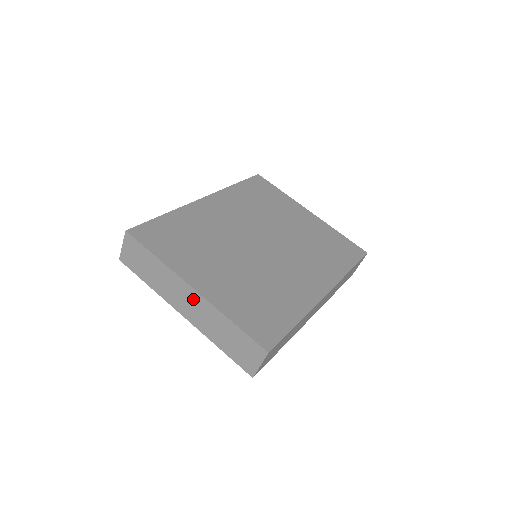
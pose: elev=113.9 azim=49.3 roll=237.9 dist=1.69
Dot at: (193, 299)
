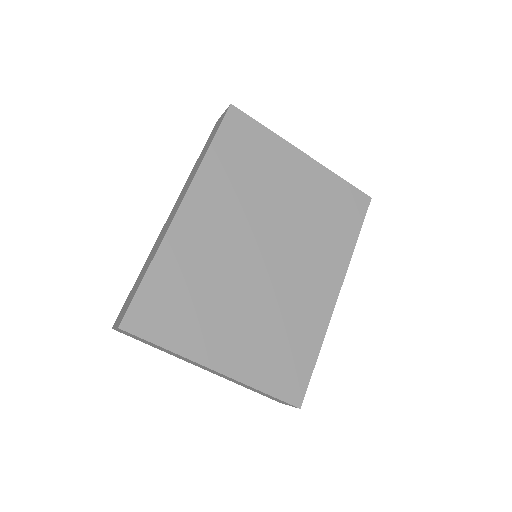
Dot at: occluded
